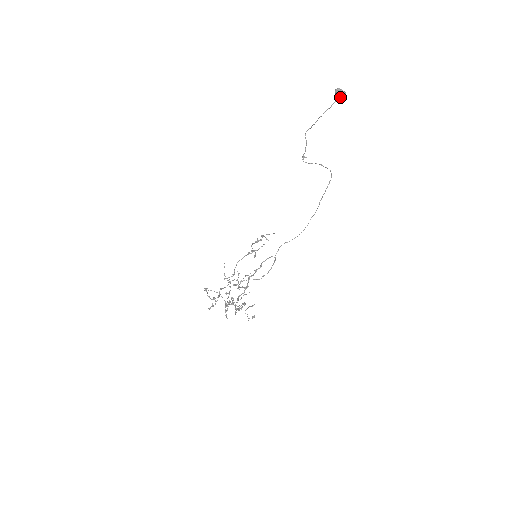
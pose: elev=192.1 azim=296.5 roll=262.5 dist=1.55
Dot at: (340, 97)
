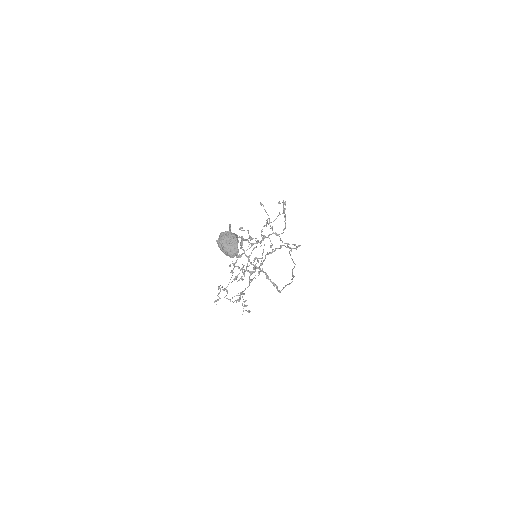
Dot at: occluded
